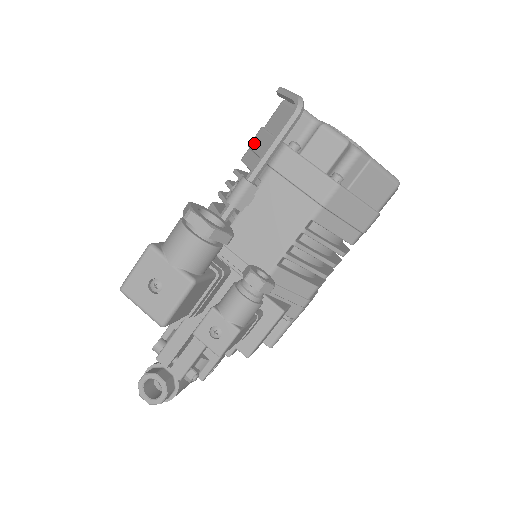
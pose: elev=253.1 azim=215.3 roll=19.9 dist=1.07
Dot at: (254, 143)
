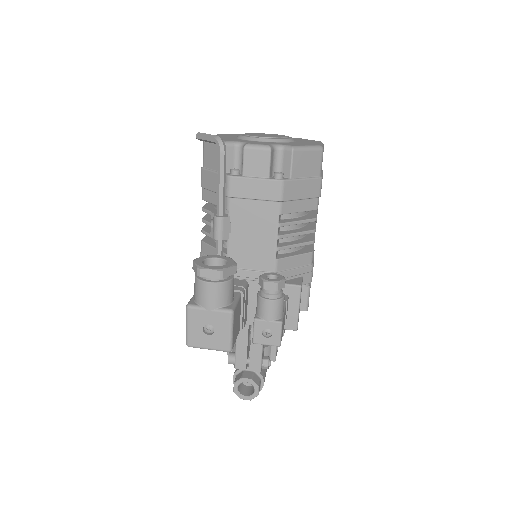
Dot at: (204, 183)
